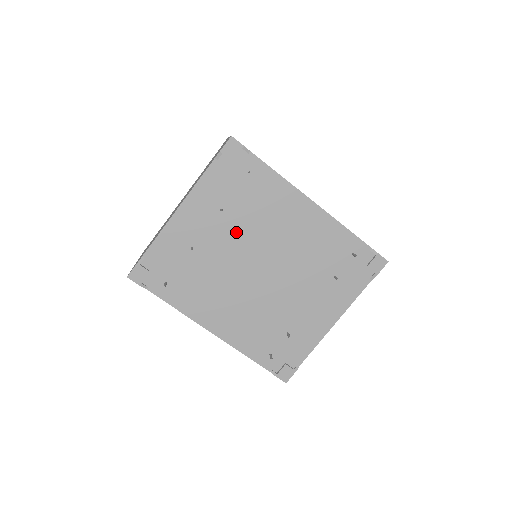
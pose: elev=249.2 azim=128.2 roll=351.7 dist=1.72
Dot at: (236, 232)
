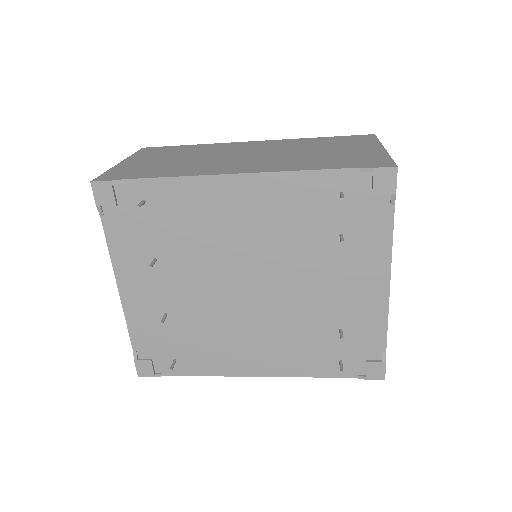
Dot at: (190, 270)
